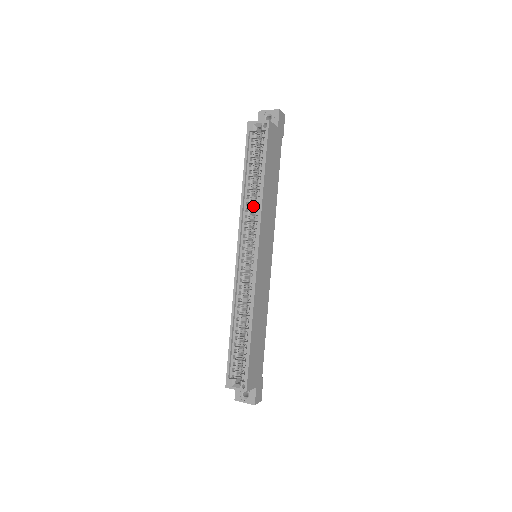
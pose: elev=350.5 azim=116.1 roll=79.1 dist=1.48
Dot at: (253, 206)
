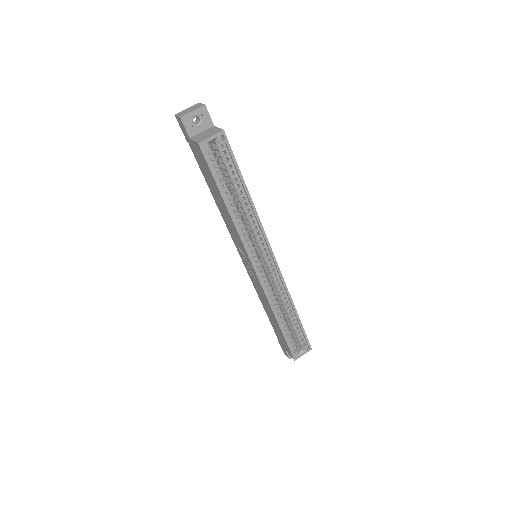
Dot at: occluded
